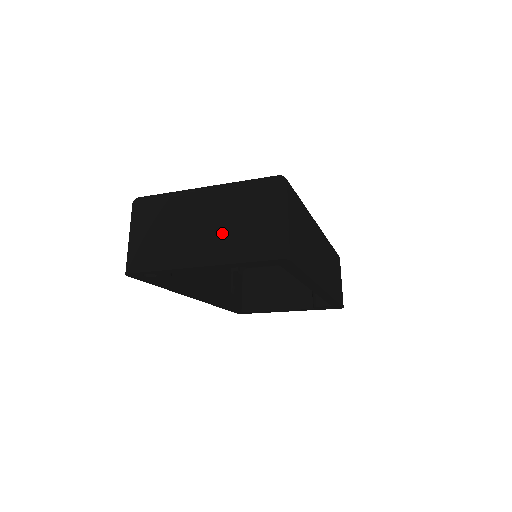
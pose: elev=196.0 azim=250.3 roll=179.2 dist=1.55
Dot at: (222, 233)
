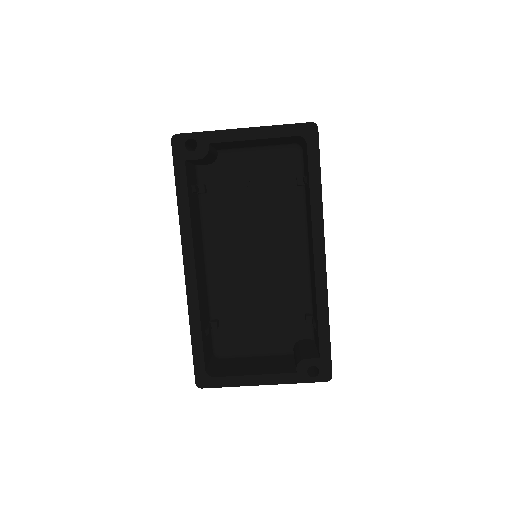
Dot at: occluded
